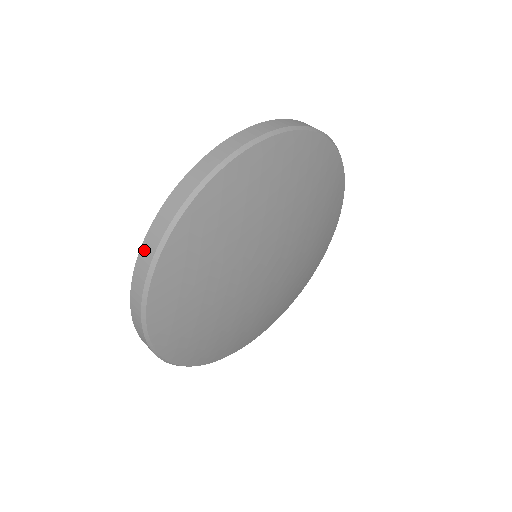
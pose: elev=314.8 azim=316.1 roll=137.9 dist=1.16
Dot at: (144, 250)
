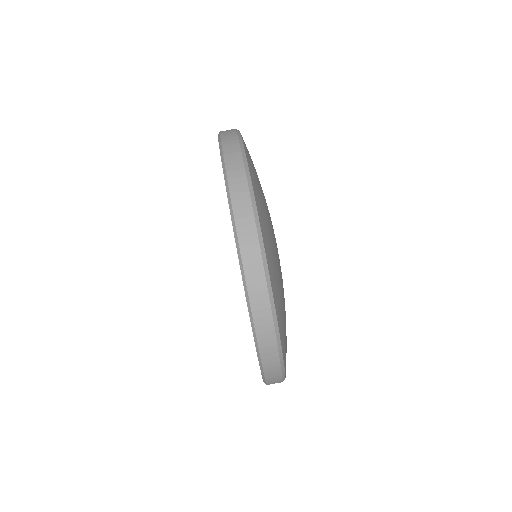
Dot at: (258, 319)
